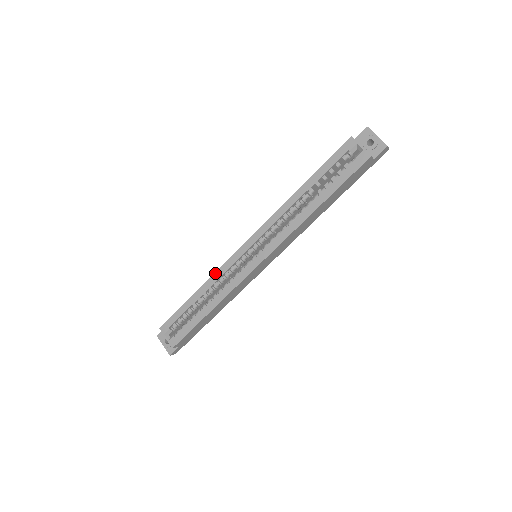
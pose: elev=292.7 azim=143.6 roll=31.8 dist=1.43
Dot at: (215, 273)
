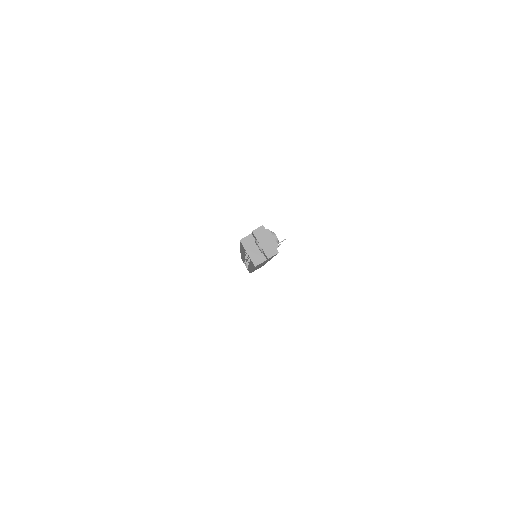
Dot at: (241, 255)
